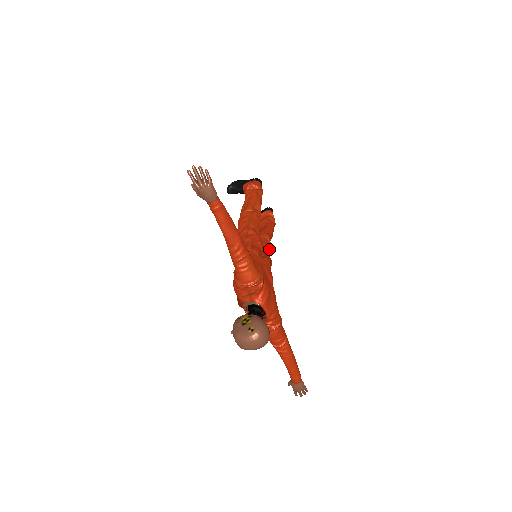
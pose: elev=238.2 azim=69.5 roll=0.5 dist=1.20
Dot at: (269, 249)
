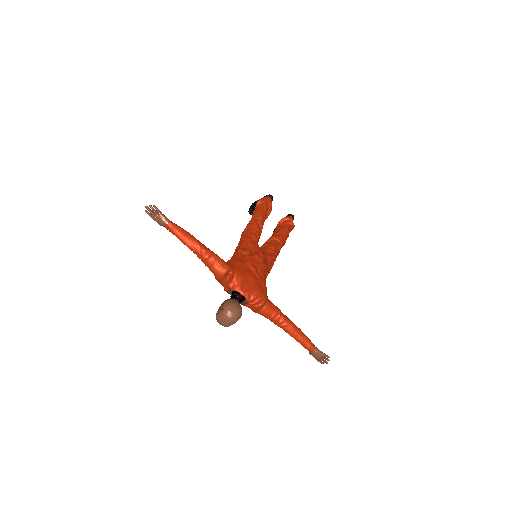
Dot at: (276, 248)
